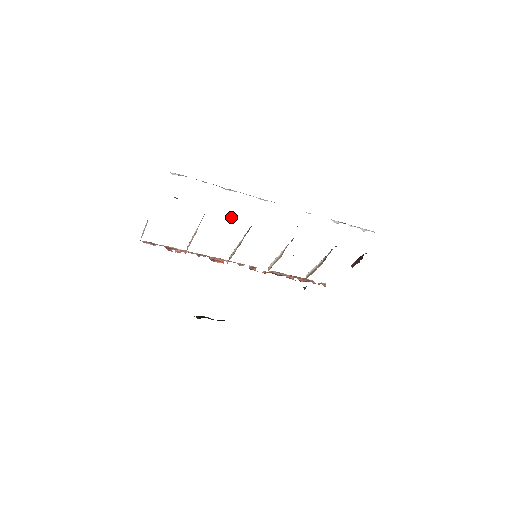
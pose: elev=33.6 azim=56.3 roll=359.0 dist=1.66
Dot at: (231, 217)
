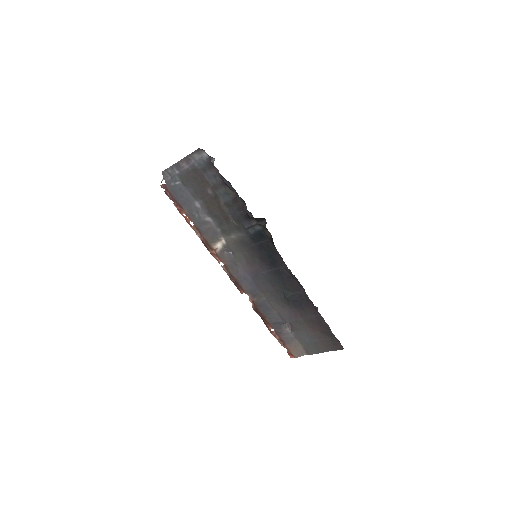
Dot at: occluded
